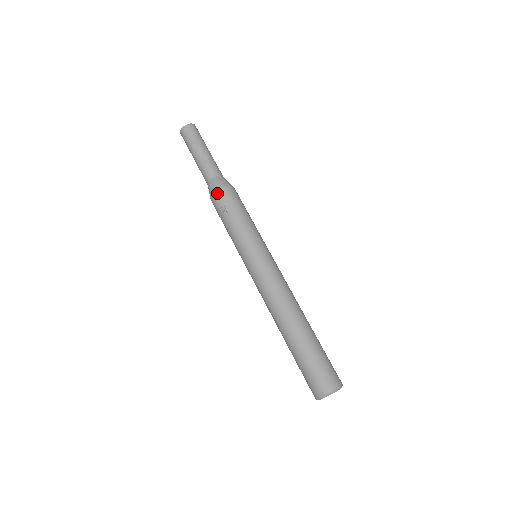
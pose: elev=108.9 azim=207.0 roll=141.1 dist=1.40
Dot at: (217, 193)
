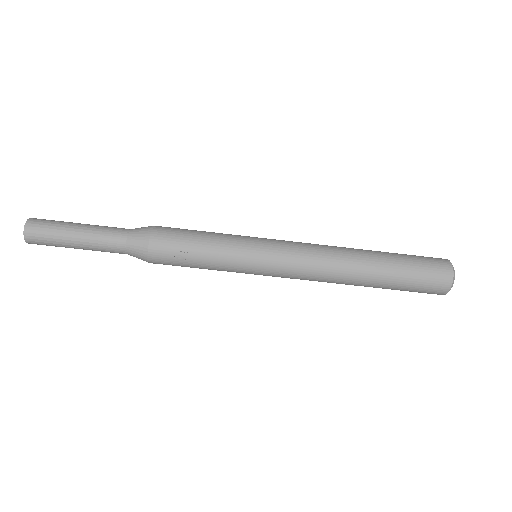
Dot at: (152, 248)
